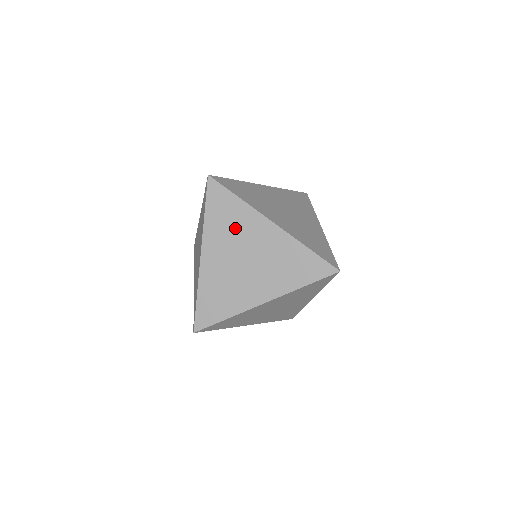
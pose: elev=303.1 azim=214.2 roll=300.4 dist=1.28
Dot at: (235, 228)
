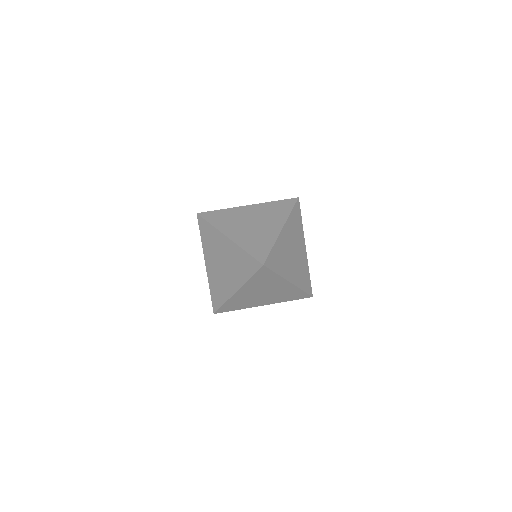
Dot at: (214, 244)
